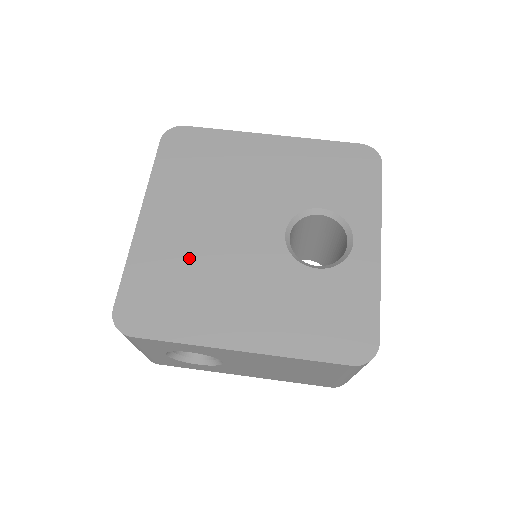
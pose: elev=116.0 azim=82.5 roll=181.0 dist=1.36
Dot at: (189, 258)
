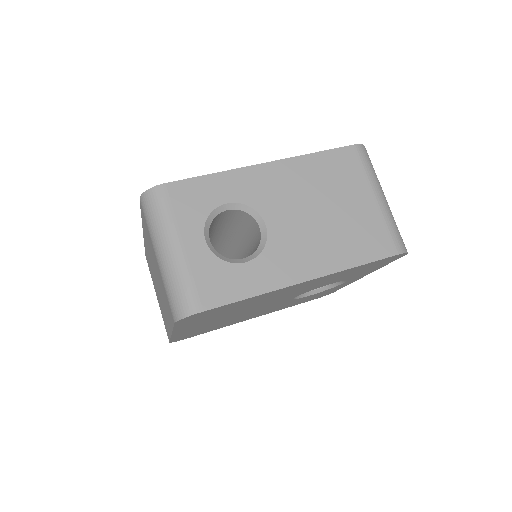
Dot at: occluded
